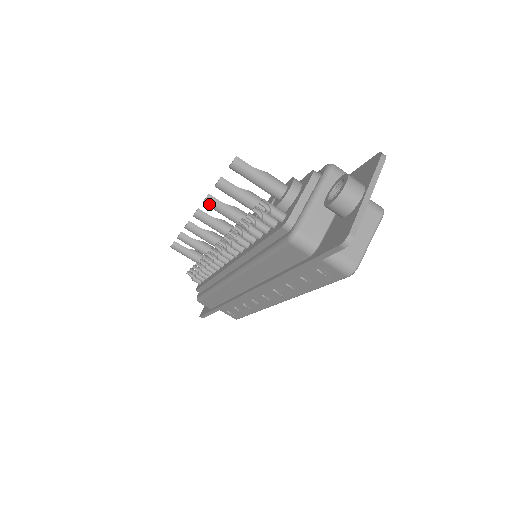
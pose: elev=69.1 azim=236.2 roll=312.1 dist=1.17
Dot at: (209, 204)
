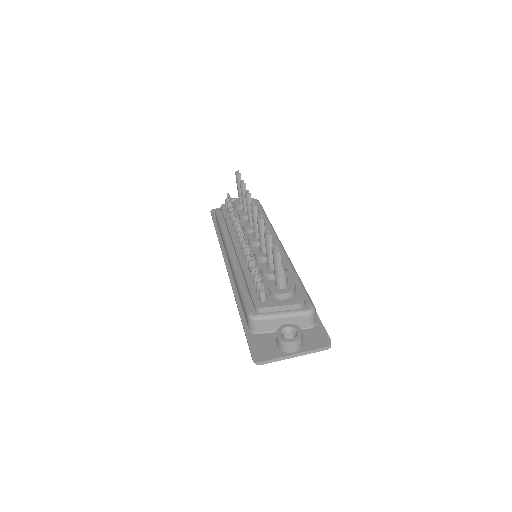
Dot at: (258, 222)
